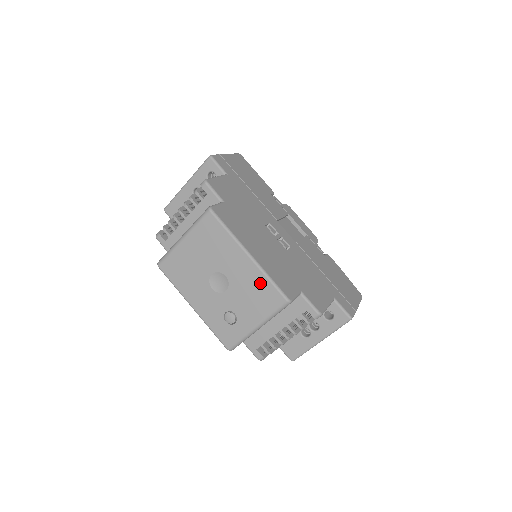
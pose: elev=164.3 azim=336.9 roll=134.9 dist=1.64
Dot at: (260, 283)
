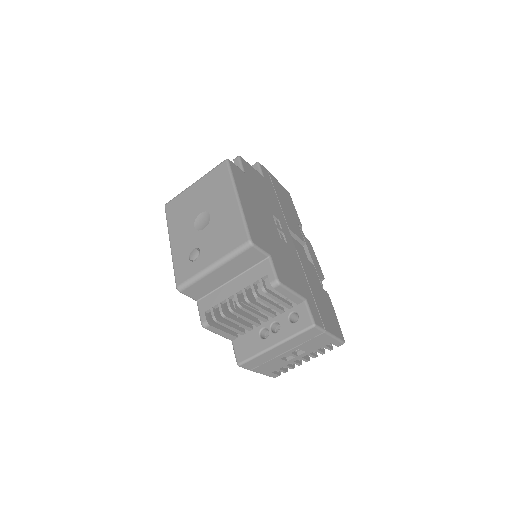
Dot at: (234, 222)
